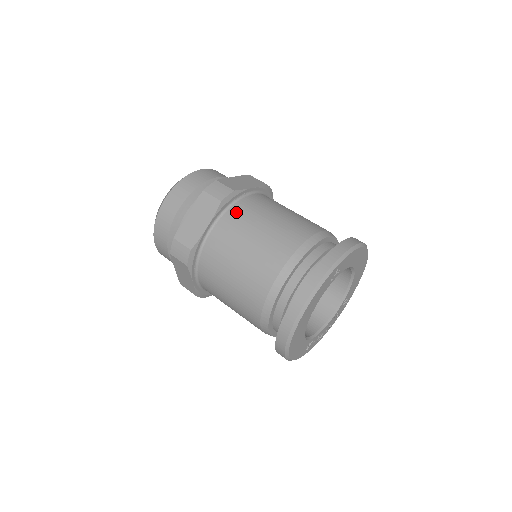
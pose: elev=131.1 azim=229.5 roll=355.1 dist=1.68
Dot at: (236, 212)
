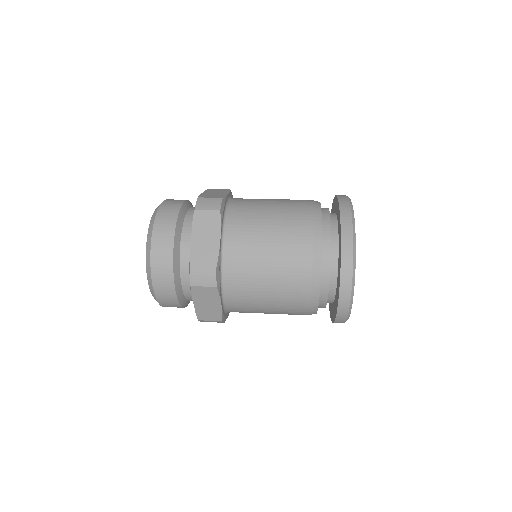
Dot at: (235, 216)
